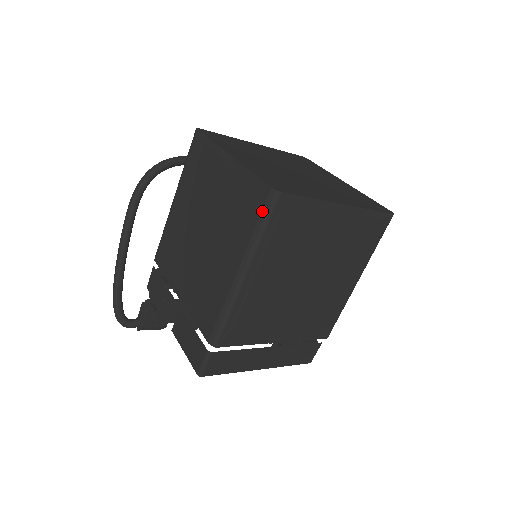
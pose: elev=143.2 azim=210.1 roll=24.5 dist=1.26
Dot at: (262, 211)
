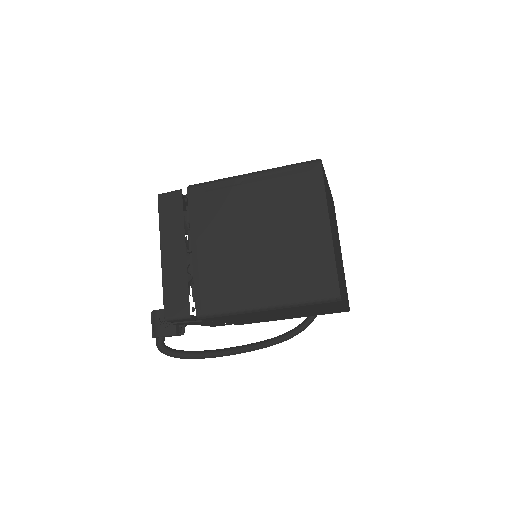
Dot at: (303, 162)
